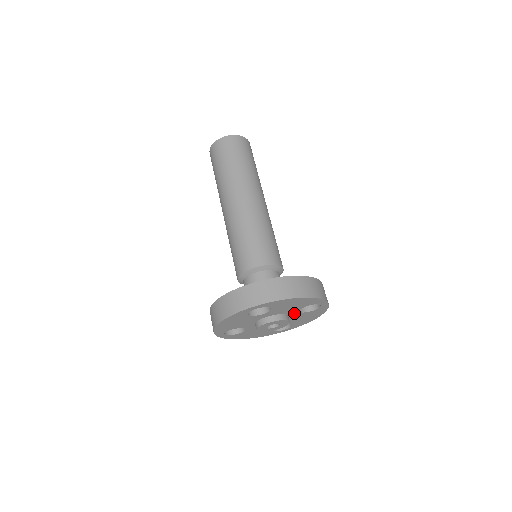
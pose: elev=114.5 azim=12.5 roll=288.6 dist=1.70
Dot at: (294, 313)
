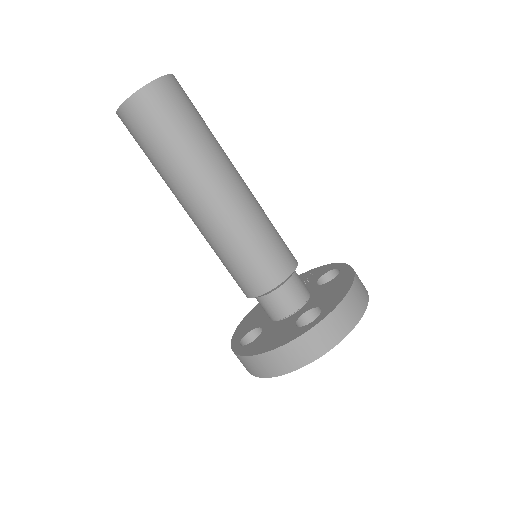
Dot at: occluded
